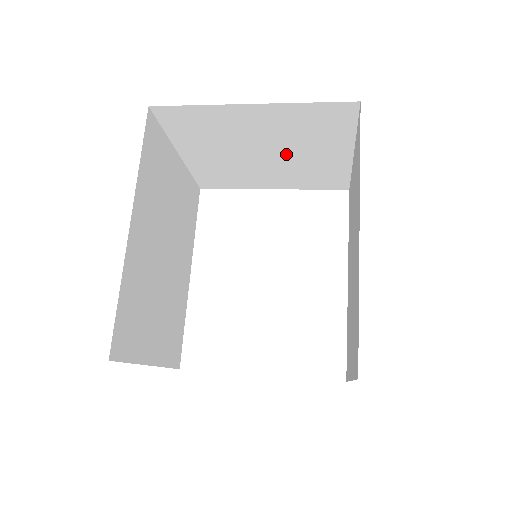
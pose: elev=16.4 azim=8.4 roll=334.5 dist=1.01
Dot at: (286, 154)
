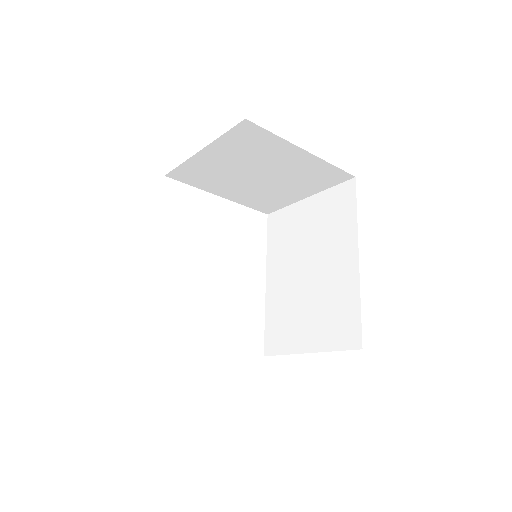
Dot at: (272, 182)
